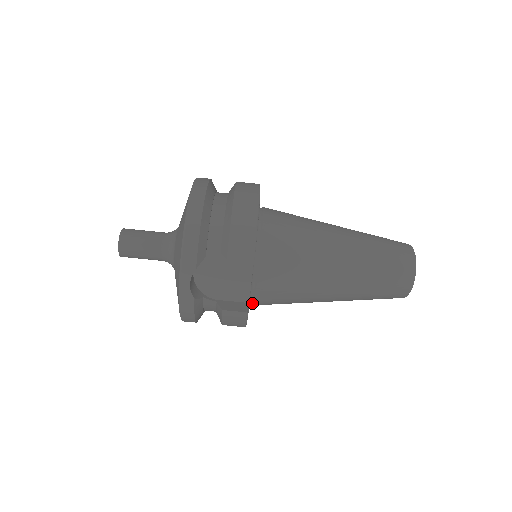
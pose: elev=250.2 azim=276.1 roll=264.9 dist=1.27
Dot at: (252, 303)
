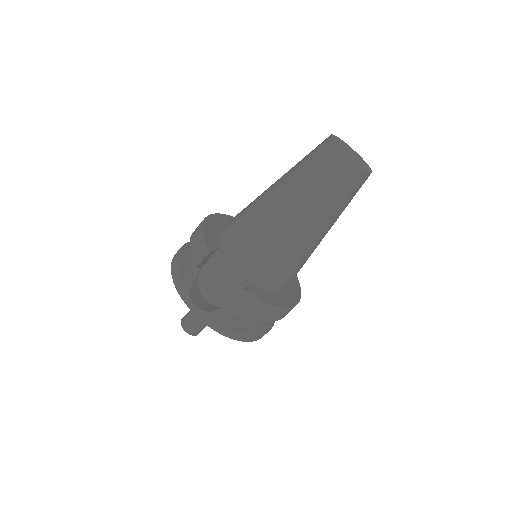
Dot at: (265, 286)
